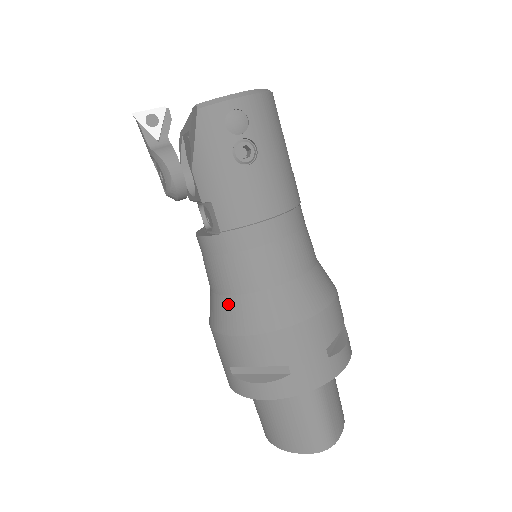
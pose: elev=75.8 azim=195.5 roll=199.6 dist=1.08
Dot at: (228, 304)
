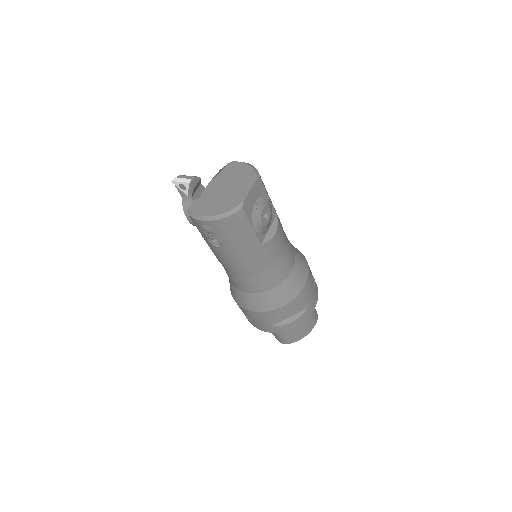
Dot at: occluded
